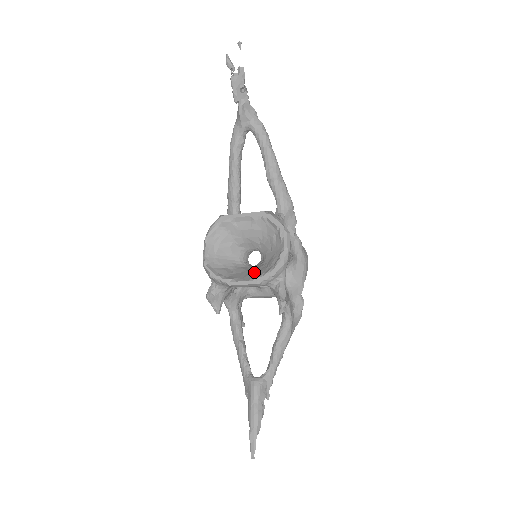
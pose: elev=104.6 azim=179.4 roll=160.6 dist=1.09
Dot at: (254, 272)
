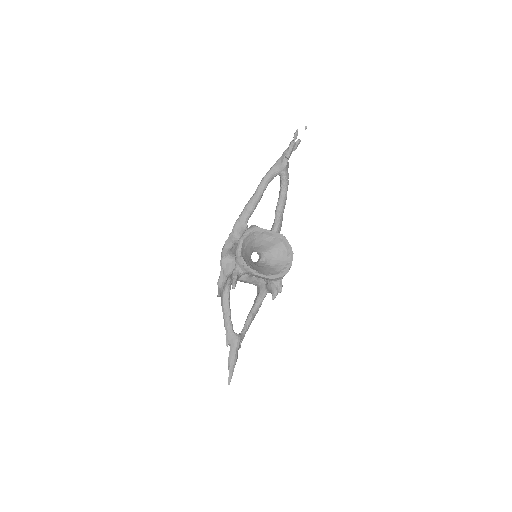
Dot at: (266, 270)
